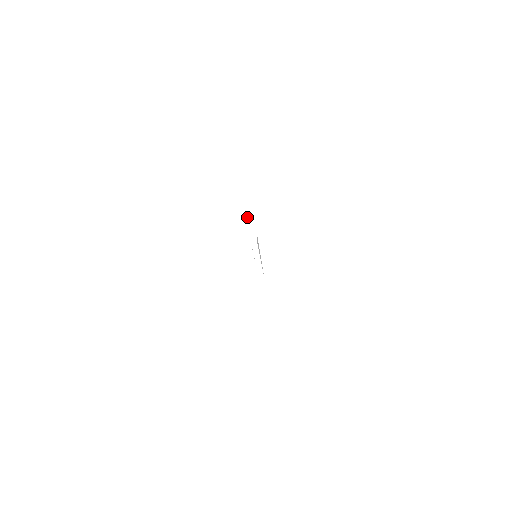
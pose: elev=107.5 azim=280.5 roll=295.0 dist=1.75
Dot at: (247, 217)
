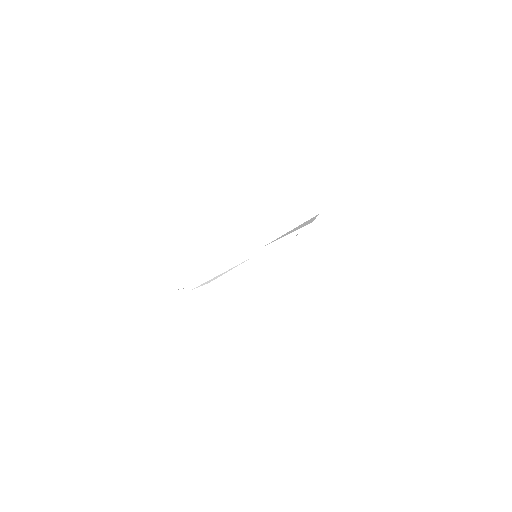
Dot at: (236, 259)
